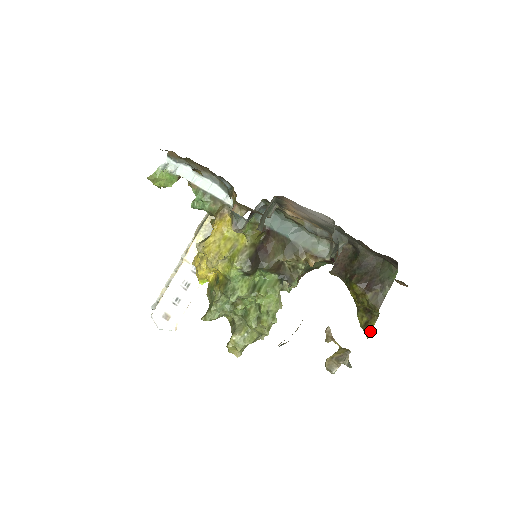
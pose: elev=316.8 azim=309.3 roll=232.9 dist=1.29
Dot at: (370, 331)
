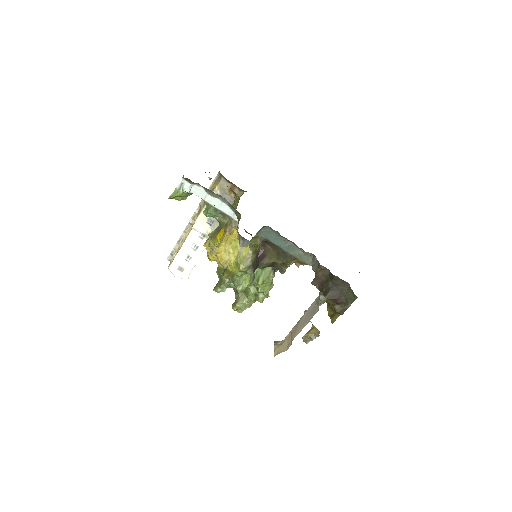
Dot at: (334, 321)
